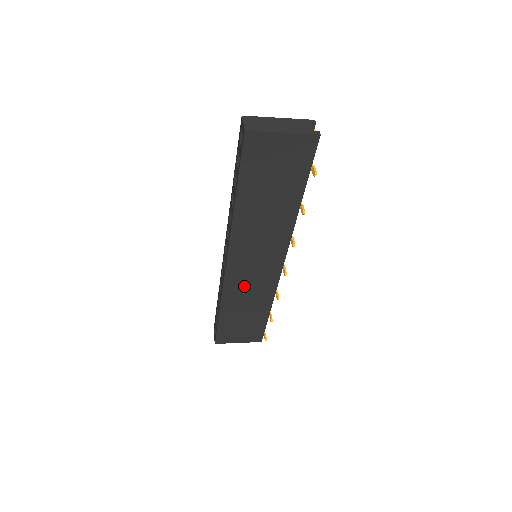
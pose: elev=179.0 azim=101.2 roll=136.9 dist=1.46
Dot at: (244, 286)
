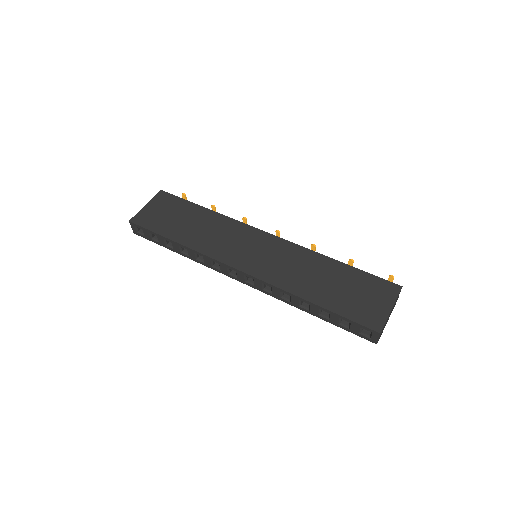
Dot at: occluded
